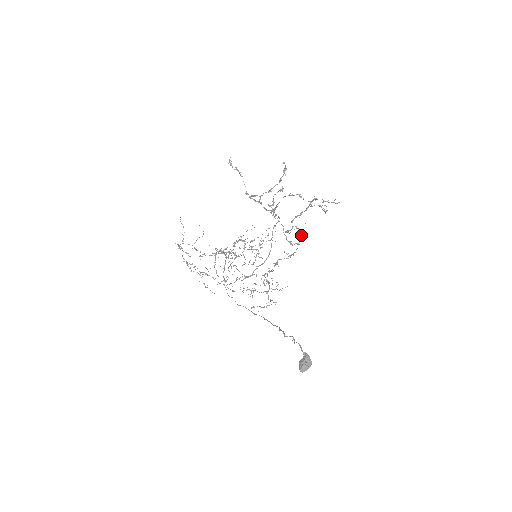
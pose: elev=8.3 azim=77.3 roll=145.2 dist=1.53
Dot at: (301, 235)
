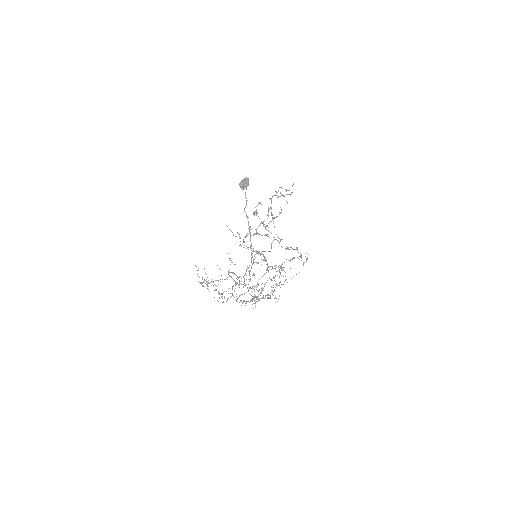
Dot at: occluded
